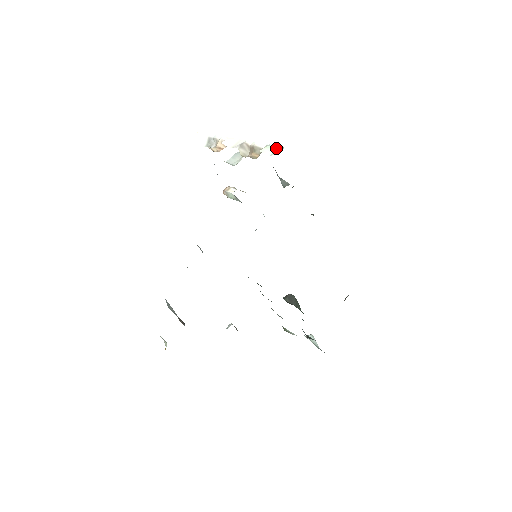
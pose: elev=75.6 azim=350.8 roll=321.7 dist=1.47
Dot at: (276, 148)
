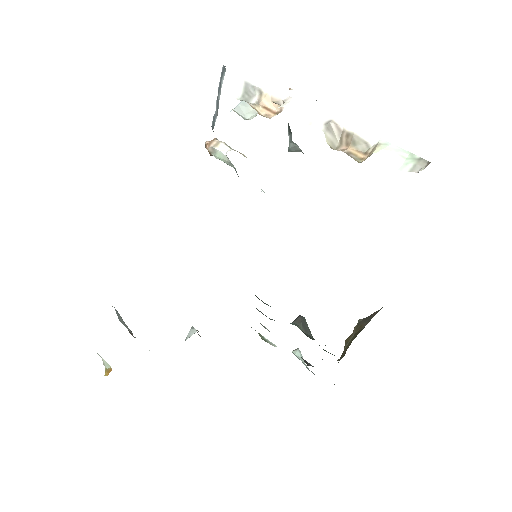
Dot at: (405, 155)
